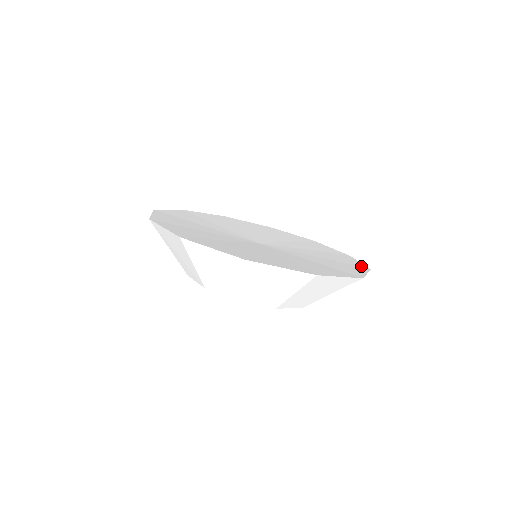
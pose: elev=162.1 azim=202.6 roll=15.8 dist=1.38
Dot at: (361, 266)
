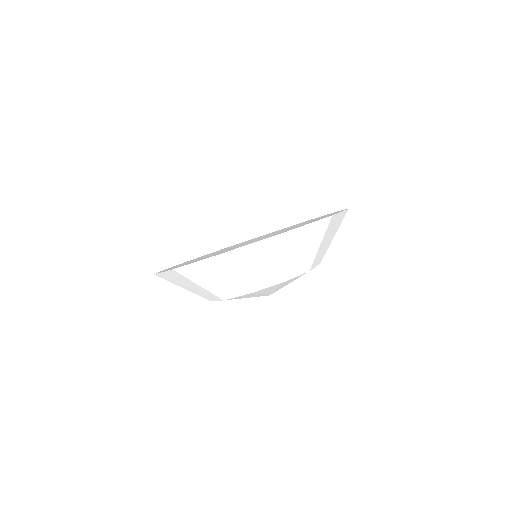
Dot at: occluded
